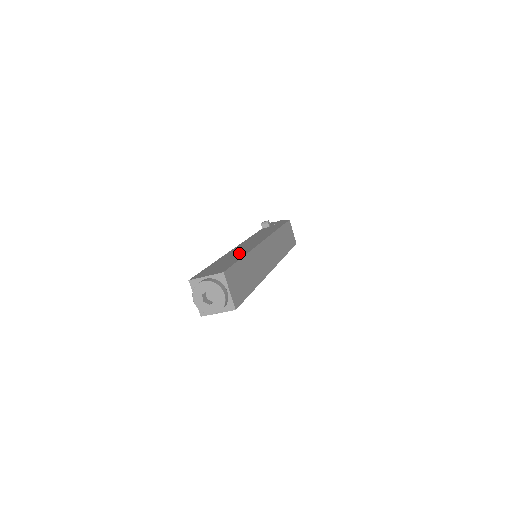
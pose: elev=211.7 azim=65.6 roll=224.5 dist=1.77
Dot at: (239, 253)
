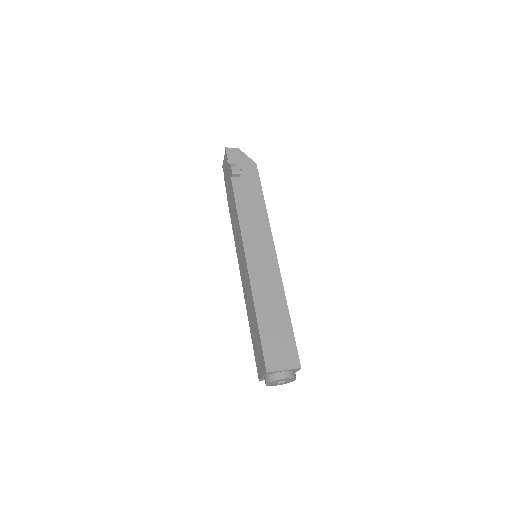
Dot at: (274, 297)
